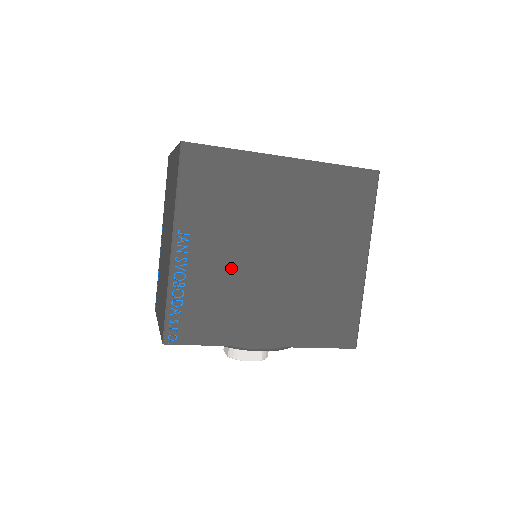
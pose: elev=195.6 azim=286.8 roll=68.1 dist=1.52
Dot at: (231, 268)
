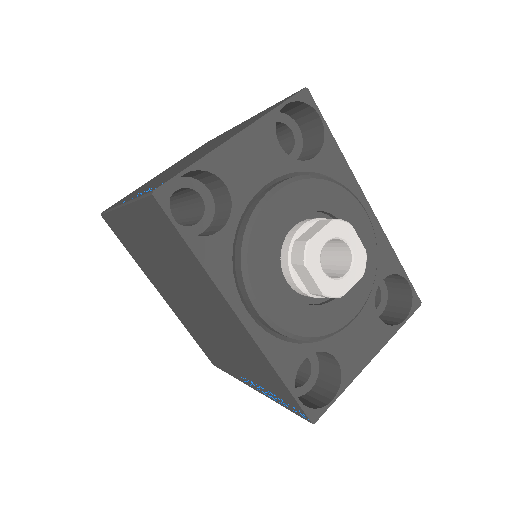
Dot at: occluded
